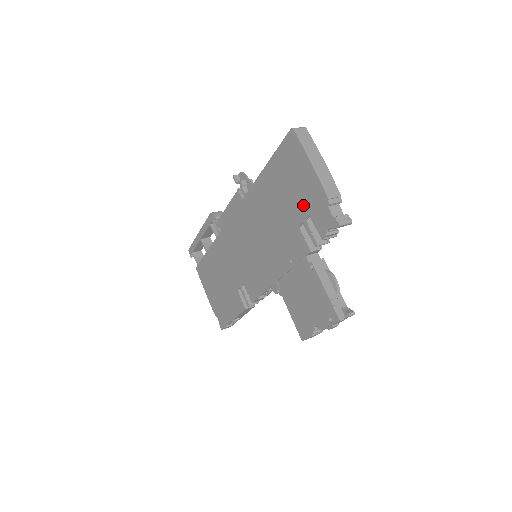
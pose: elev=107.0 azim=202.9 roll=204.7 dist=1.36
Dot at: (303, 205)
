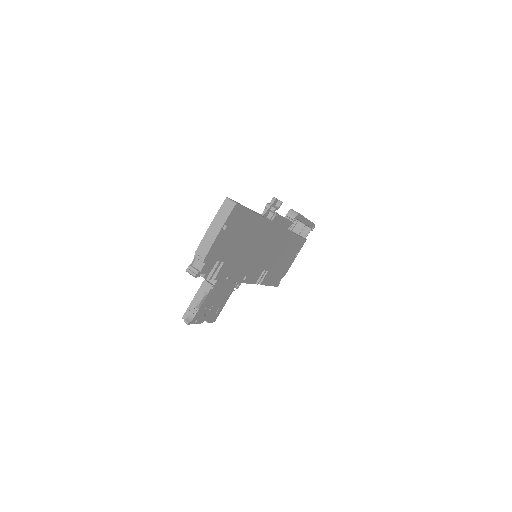
Dot at: occluded
